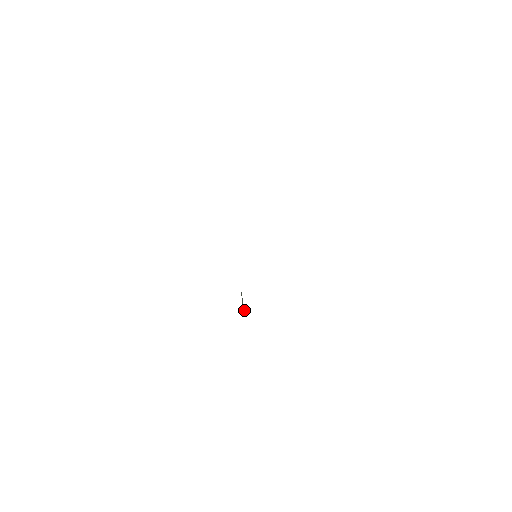
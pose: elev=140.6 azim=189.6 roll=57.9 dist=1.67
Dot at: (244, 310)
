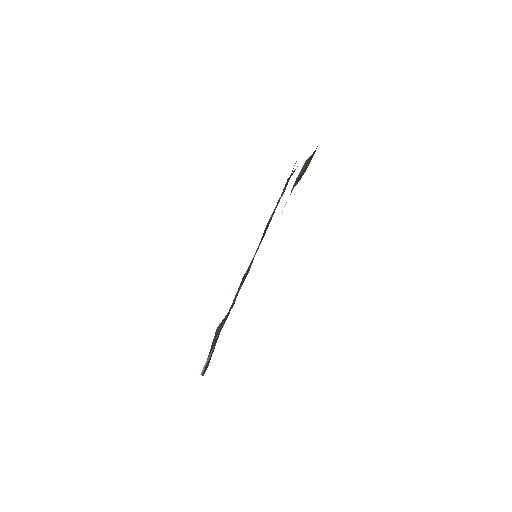
Dot at: occluded
